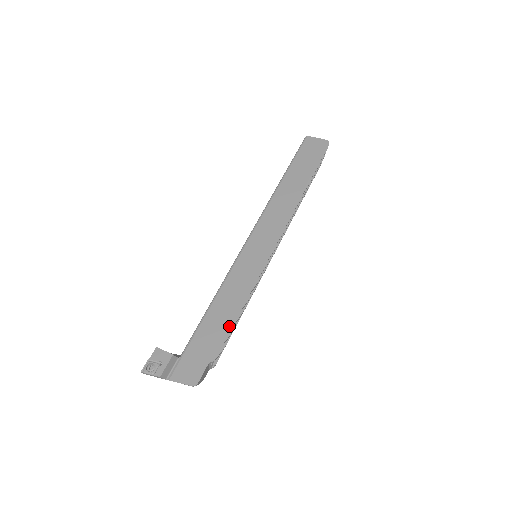
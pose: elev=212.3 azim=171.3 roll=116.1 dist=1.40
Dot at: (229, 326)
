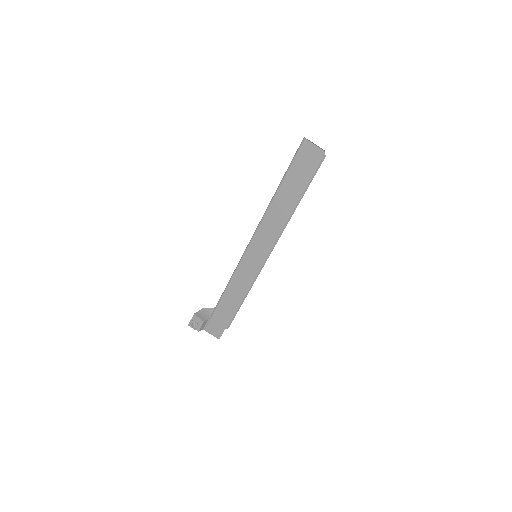
Dot at: (235, 311)
